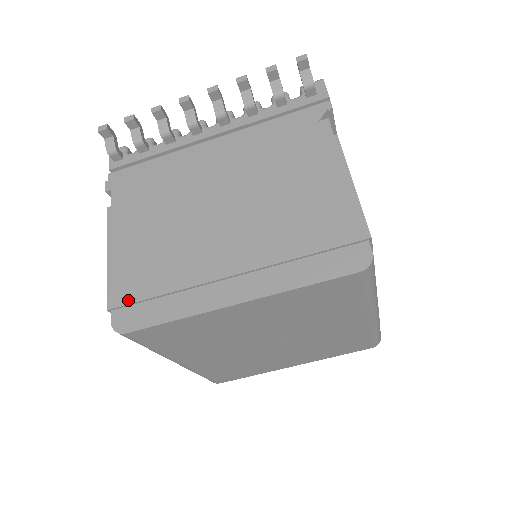
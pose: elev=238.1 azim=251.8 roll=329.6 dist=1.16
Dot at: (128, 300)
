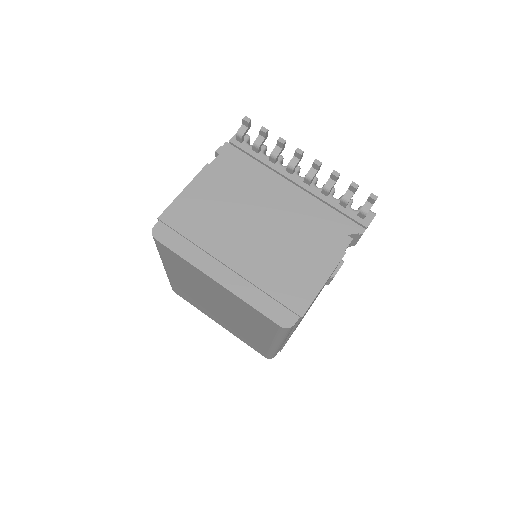
Dot at: (172, 224)
